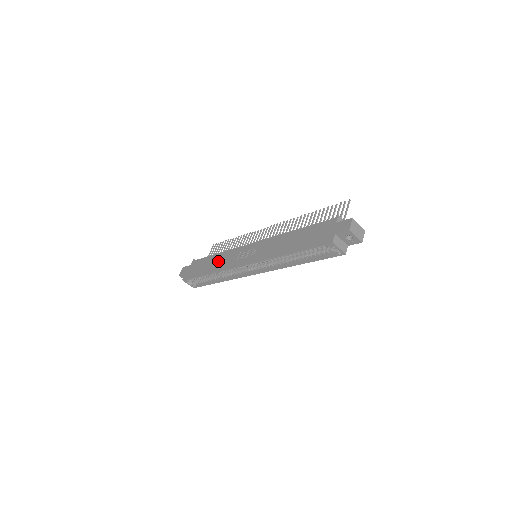
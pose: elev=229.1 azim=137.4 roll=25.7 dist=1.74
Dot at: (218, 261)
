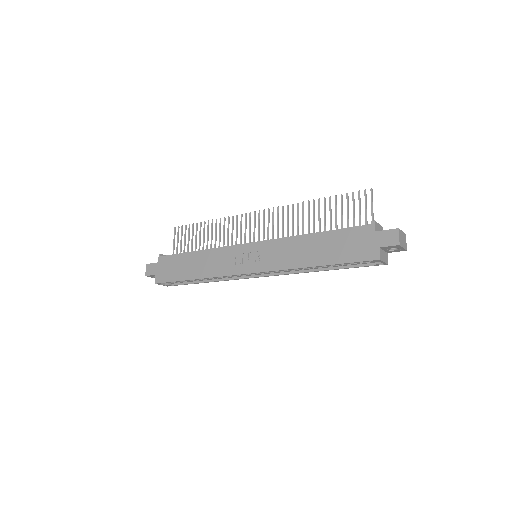
Dot at: (204, 263)
